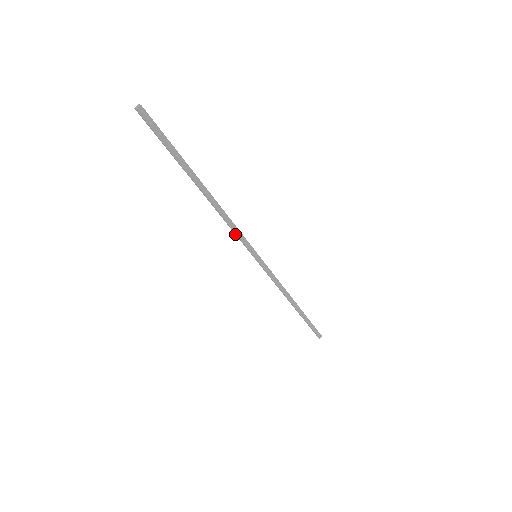
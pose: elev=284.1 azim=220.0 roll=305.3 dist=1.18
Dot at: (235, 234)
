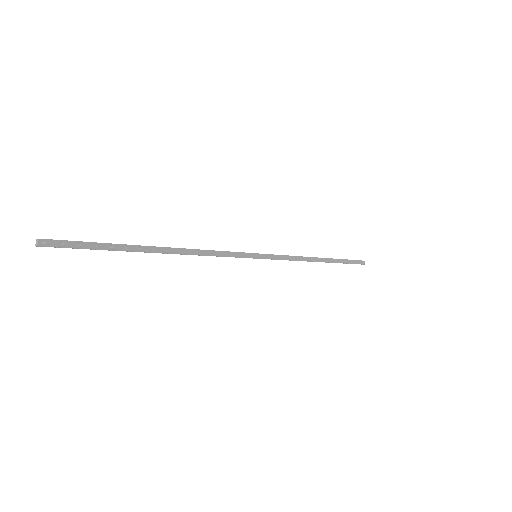
Dot at: occluded
